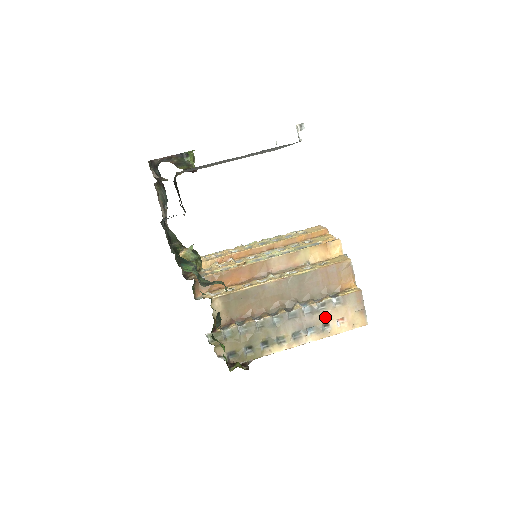
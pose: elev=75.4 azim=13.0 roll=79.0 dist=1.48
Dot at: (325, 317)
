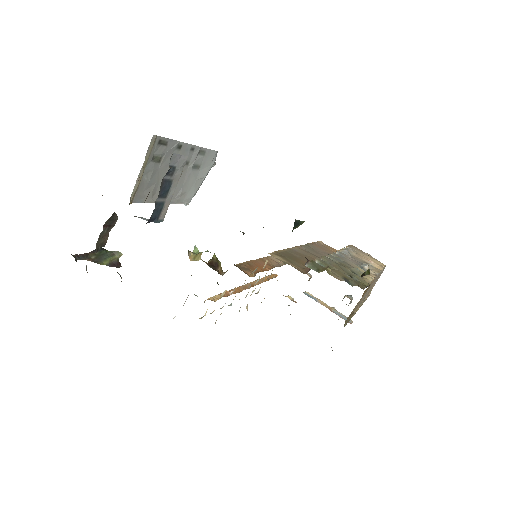
Dot at: (359, 258)
